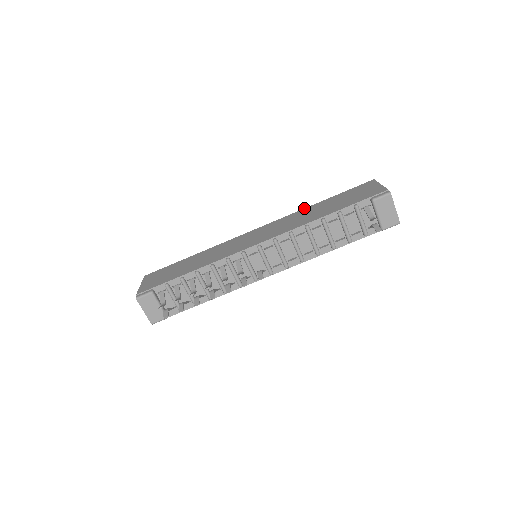
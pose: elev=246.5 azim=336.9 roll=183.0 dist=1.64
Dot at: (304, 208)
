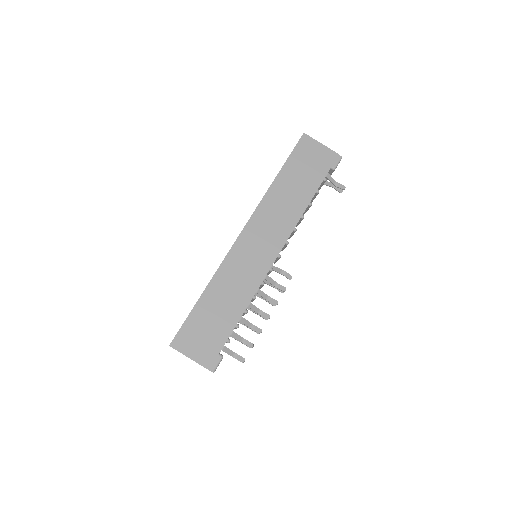
Dot at: (268, 189)
